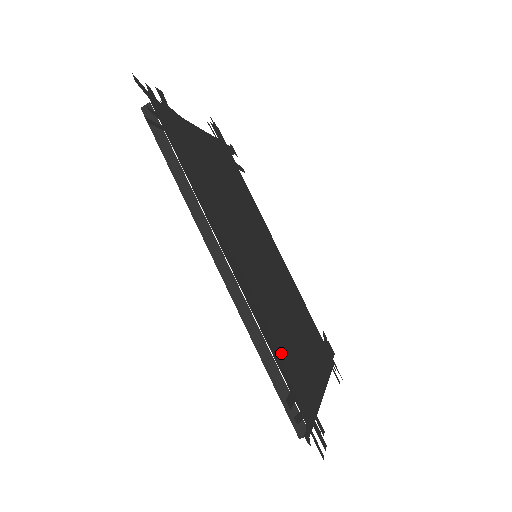
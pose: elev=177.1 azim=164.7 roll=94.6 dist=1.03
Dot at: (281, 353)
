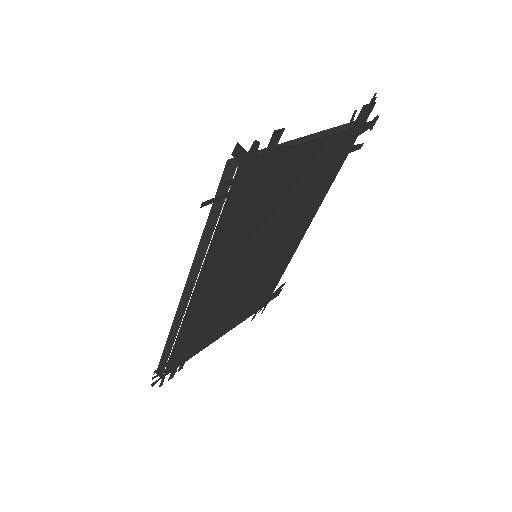
Dot at: (188, 338)
